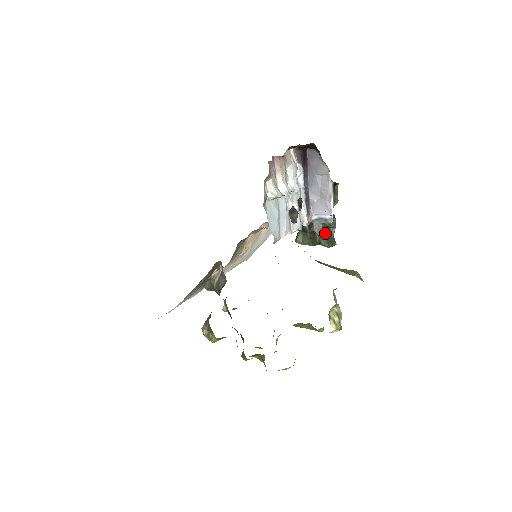
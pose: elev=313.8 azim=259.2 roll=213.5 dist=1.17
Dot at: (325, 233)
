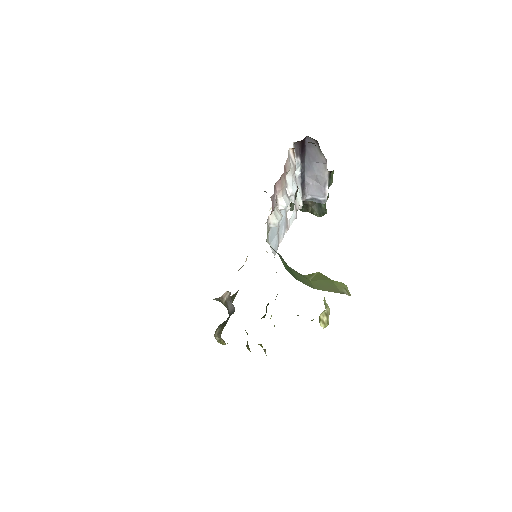
Dot at: (317, 205)
